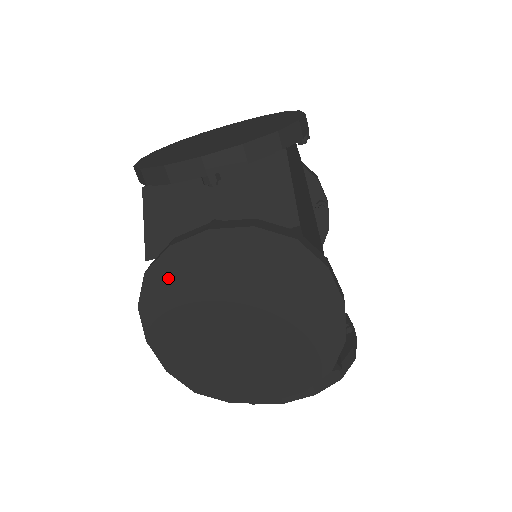
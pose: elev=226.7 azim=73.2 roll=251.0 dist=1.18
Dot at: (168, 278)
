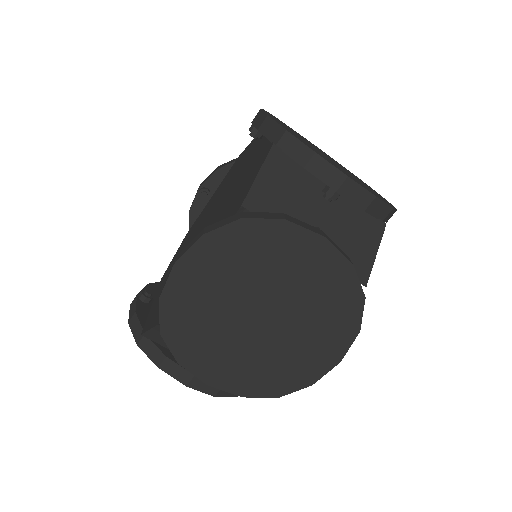
Dot at: (255, 238)
